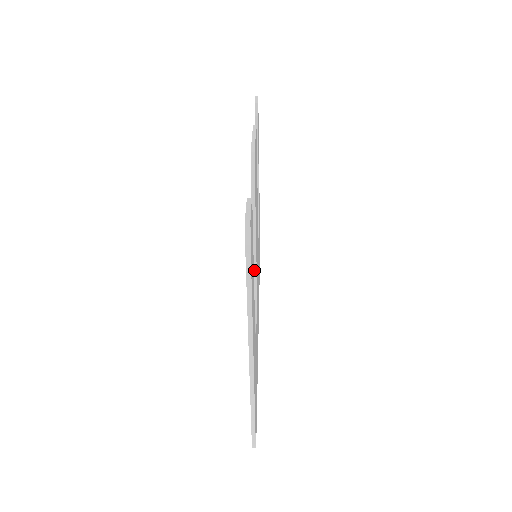
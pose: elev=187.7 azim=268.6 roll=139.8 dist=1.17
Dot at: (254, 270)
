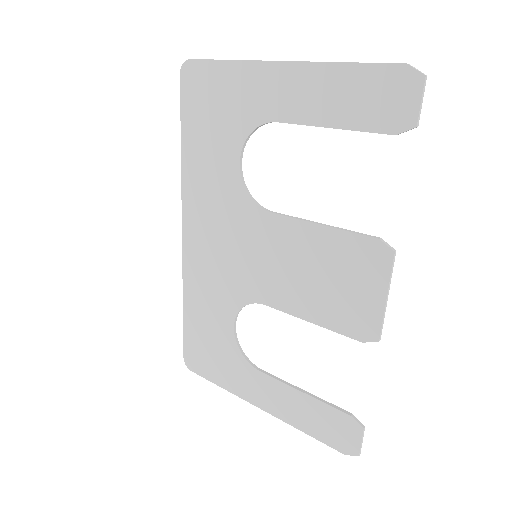
Dot at: (264, 304)
